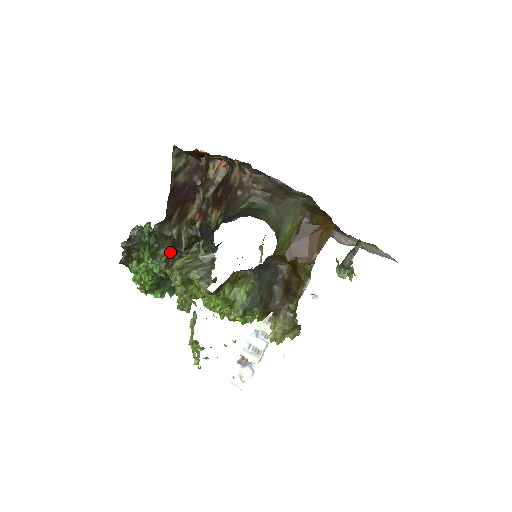
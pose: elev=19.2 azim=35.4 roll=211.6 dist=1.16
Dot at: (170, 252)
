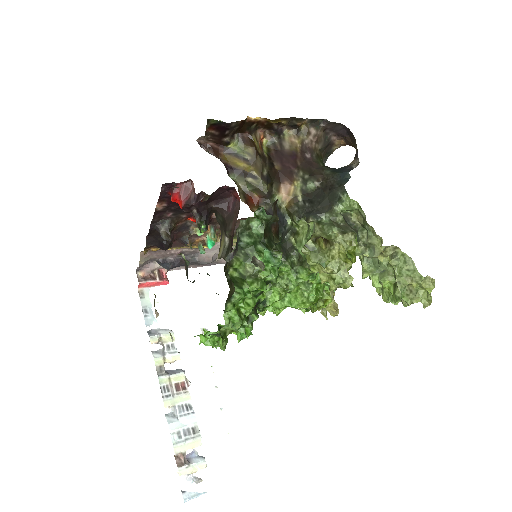
Dot at: occluded
